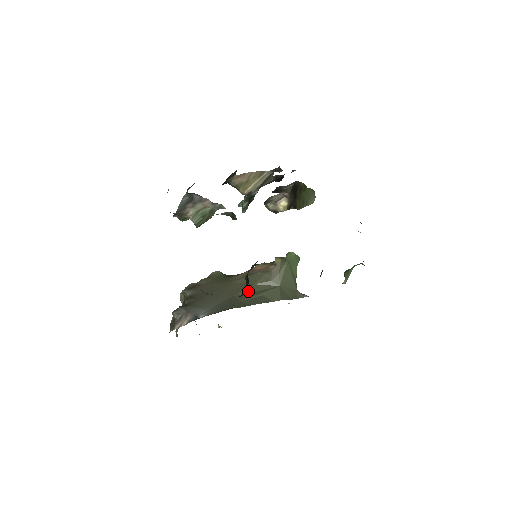
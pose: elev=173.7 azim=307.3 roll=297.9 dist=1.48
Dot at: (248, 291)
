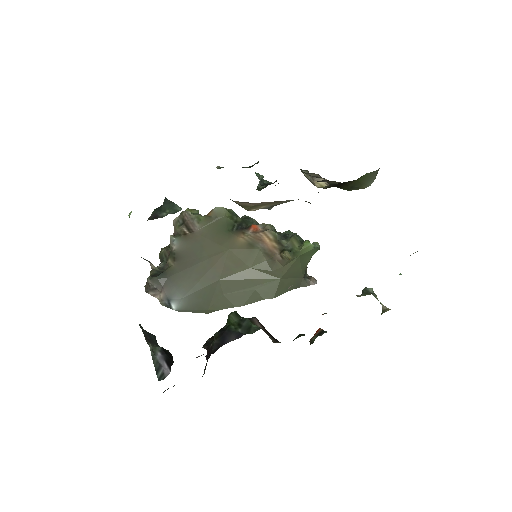
Dot at: (240, 277)
